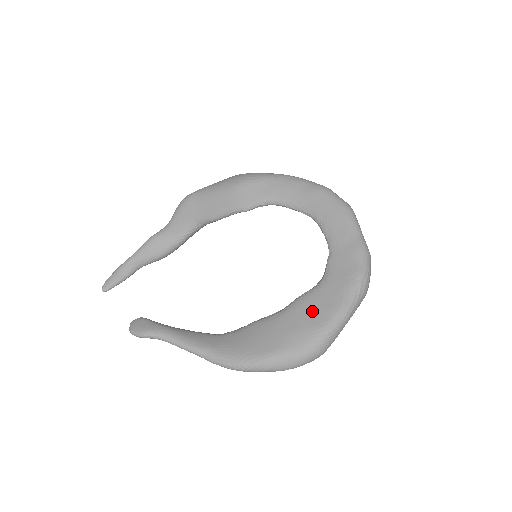
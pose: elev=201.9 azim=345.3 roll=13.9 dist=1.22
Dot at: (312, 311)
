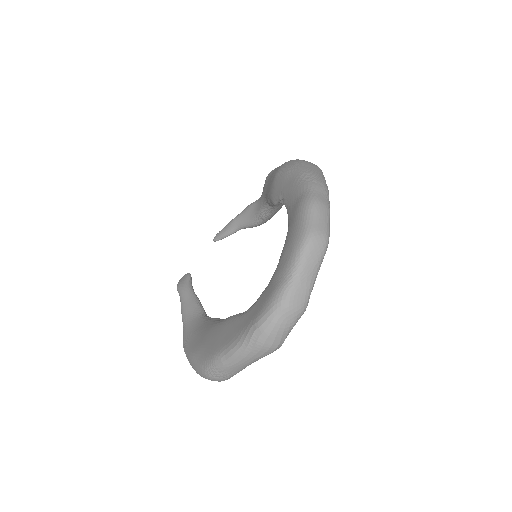
Dot at: (222, 335)
